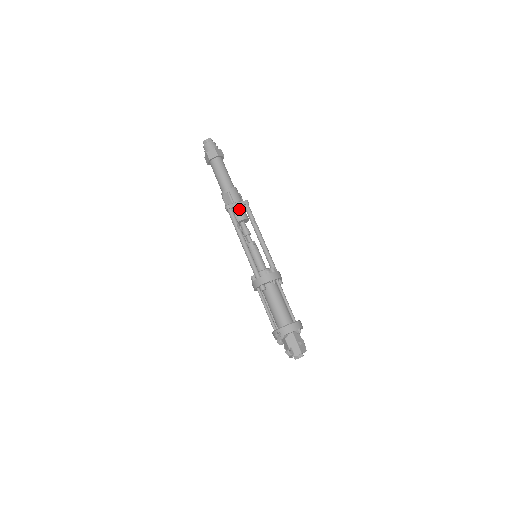
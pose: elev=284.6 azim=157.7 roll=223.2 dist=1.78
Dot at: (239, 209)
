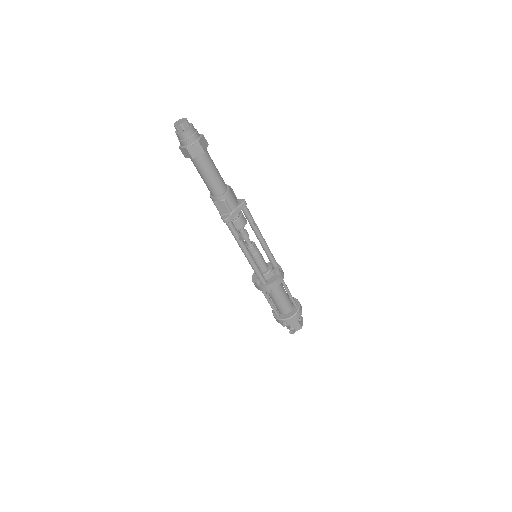
Dot at: (238, 216)
